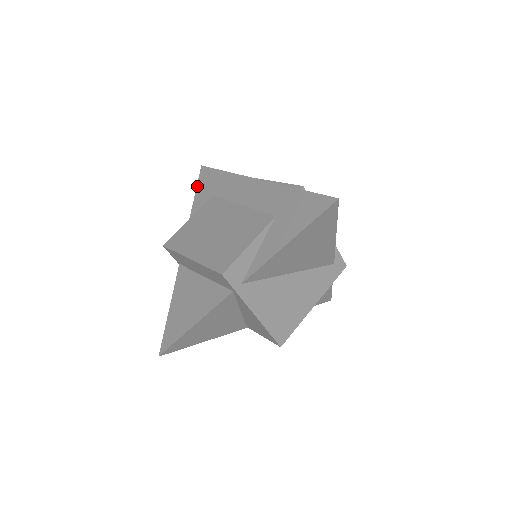
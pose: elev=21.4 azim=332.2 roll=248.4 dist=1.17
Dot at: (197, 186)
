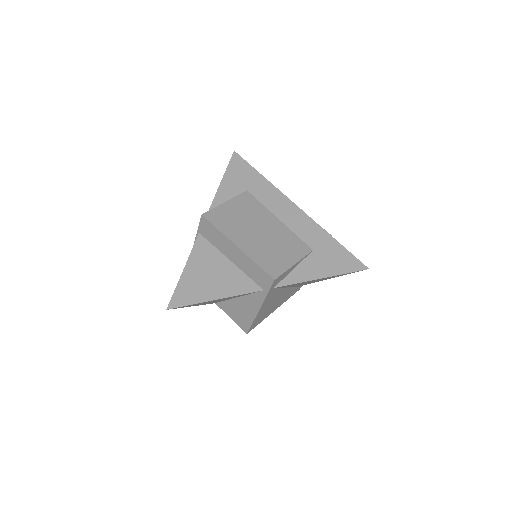
Dot at: (228, 168)
